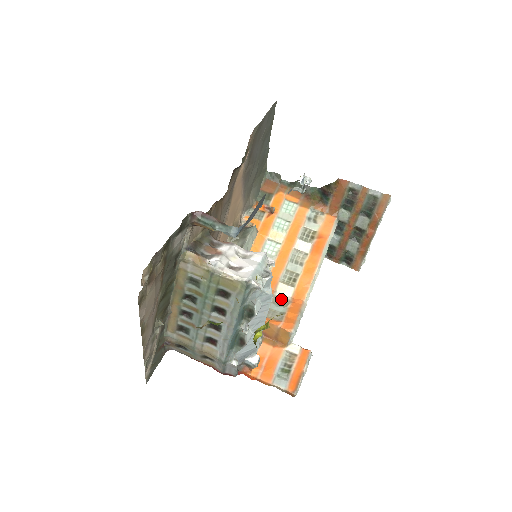
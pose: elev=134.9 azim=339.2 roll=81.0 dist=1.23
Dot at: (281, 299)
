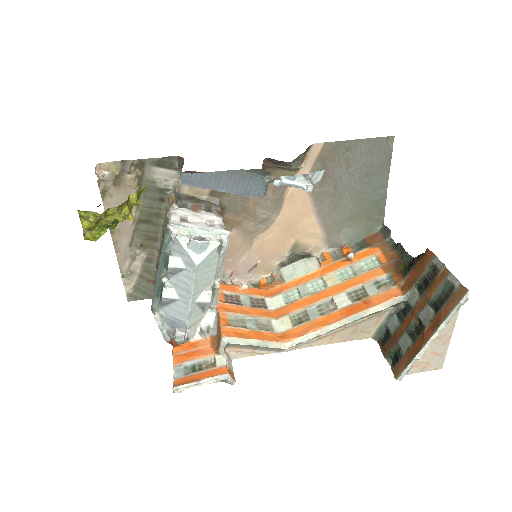
Dot at: (269, 325)
